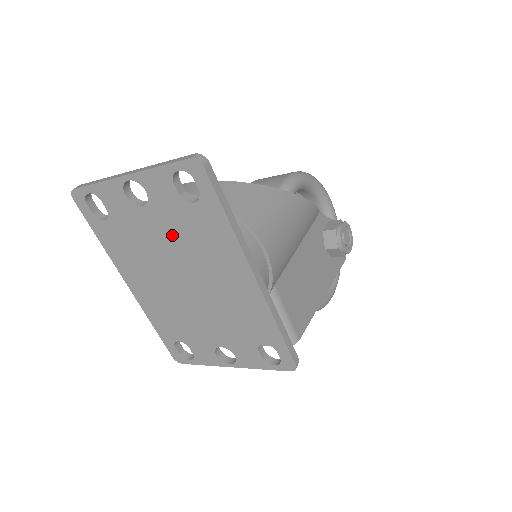
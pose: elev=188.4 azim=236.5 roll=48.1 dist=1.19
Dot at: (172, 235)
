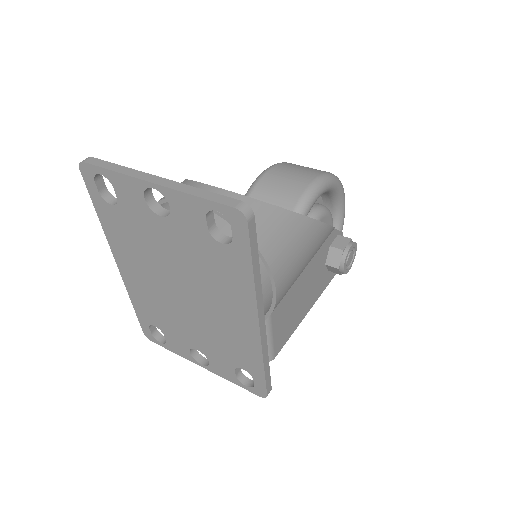
Dot at: (184, 254)
